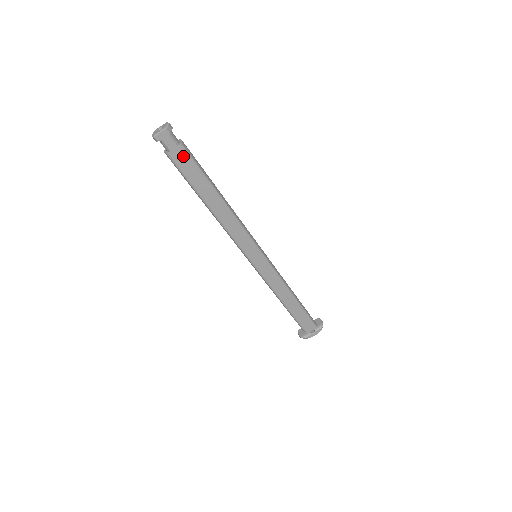
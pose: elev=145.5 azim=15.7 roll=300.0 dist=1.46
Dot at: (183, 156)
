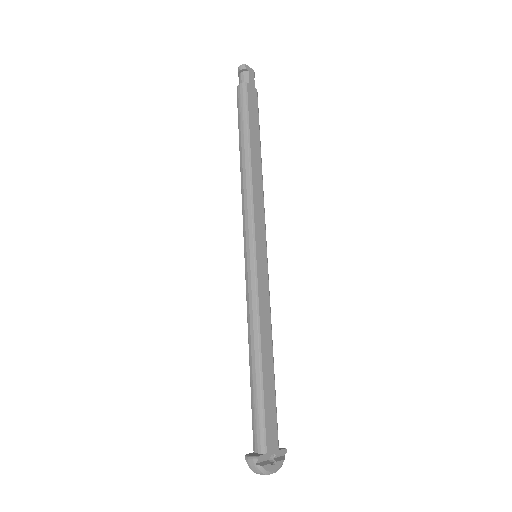
Dot at: (254, 98)
